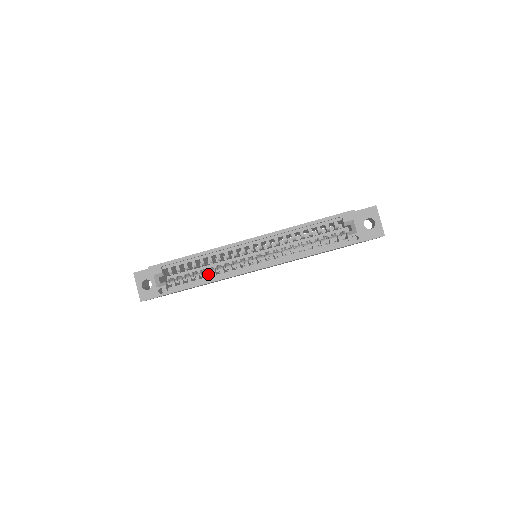
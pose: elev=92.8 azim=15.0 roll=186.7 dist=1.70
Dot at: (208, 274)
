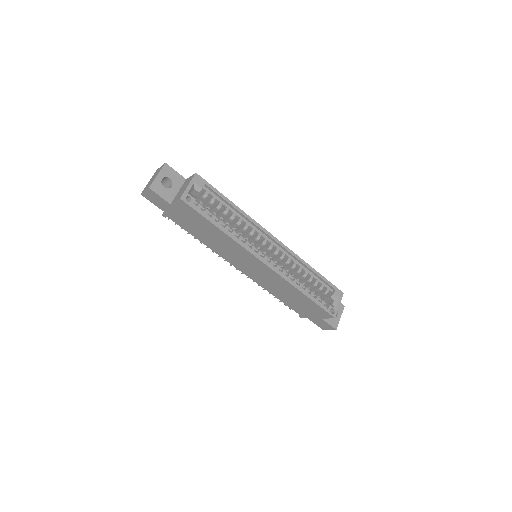
Dot at: occluded
